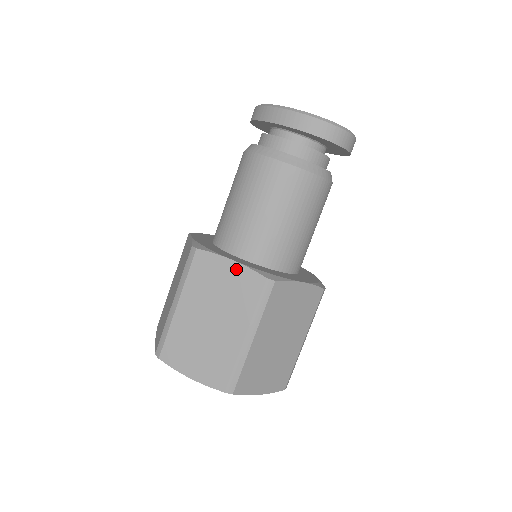
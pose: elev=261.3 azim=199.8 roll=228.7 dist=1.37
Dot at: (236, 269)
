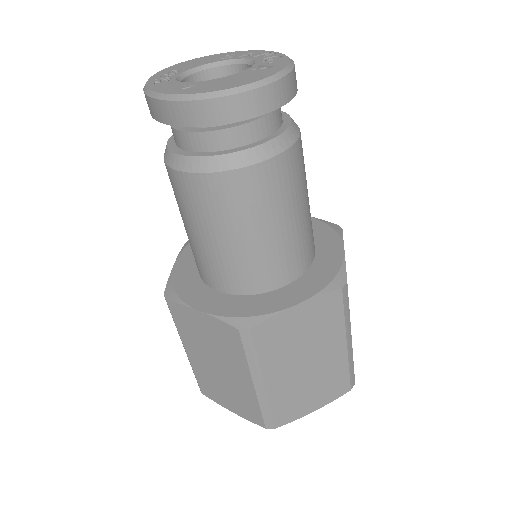
Dot at: (207, 320)
